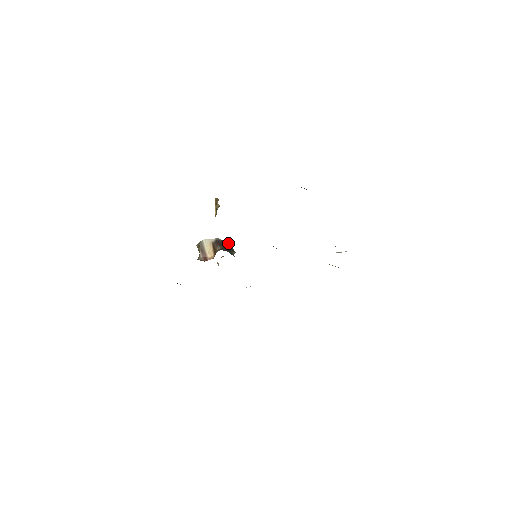
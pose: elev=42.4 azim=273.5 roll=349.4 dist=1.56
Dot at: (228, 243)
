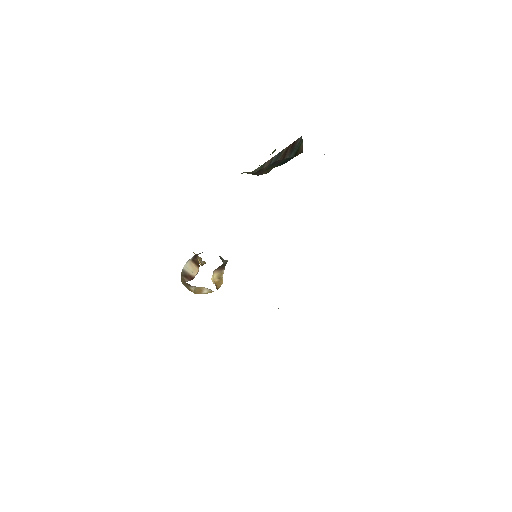
Dot at: occluded
